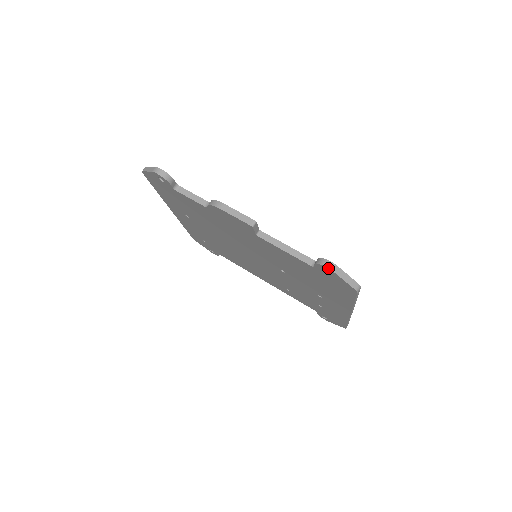
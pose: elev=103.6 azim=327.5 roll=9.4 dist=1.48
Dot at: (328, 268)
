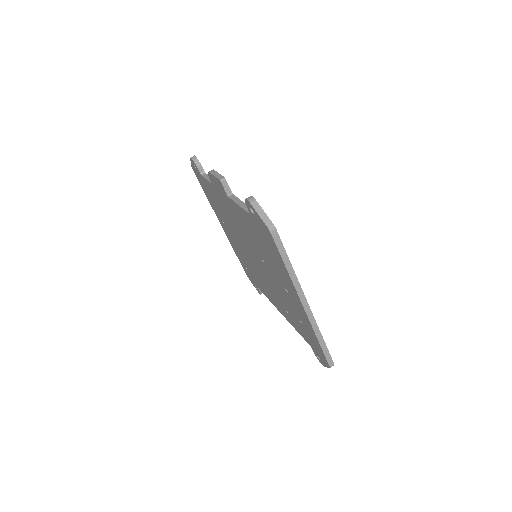
Dot at: (247, 200)
